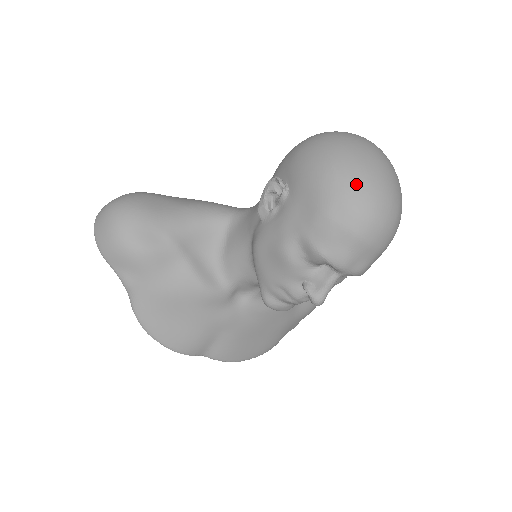
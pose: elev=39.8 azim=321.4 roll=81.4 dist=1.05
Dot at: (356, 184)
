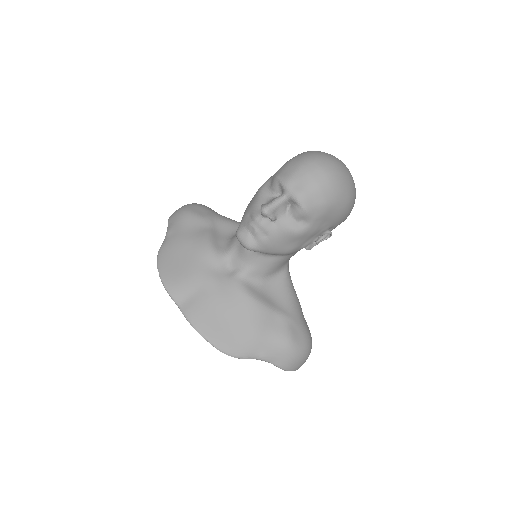
Dot at: (314, 151)
